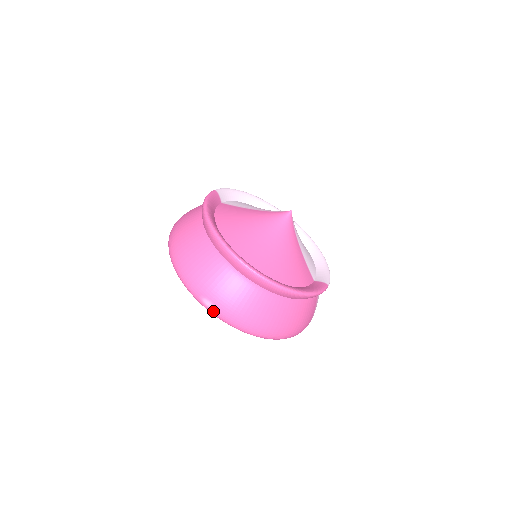
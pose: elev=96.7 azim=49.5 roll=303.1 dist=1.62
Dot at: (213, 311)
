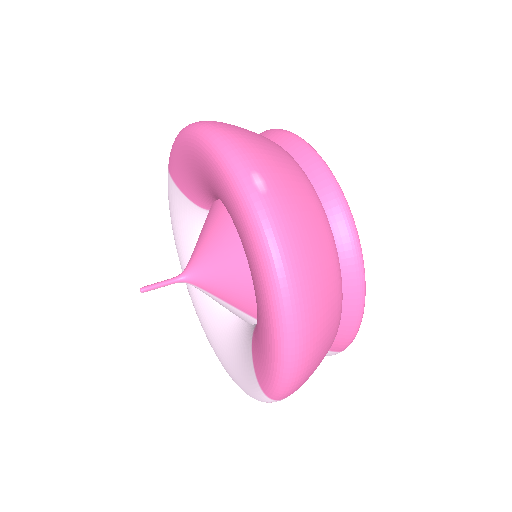
Dot at: (259, 197)
